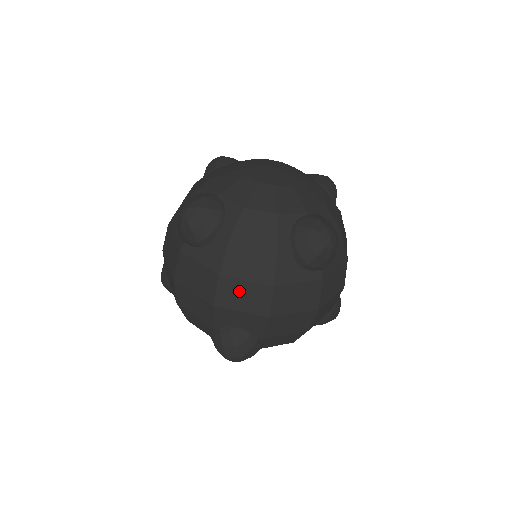
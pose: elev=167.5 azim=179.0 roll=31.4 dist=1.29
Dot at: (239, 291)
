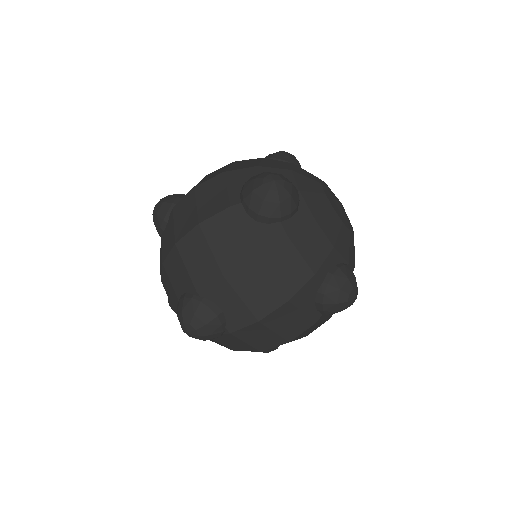
Dot at: (257, 282)
